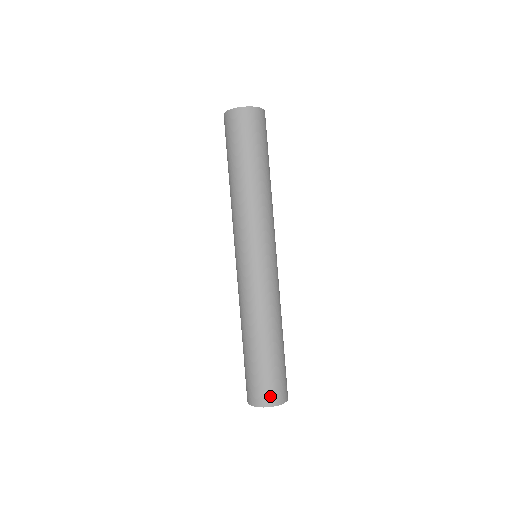
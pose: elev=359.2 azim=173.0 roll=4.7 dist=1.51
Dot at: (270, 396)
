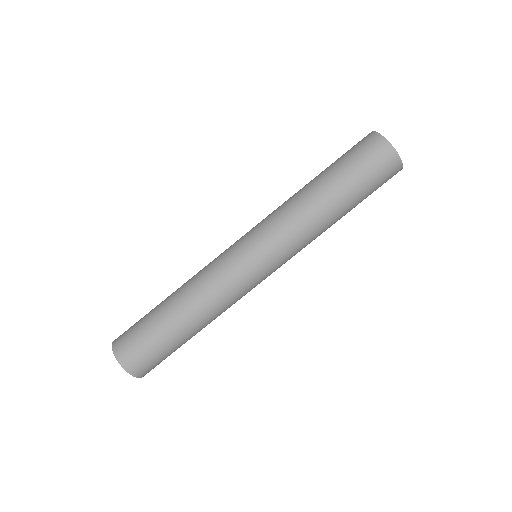
Dot at: (137, 365)
